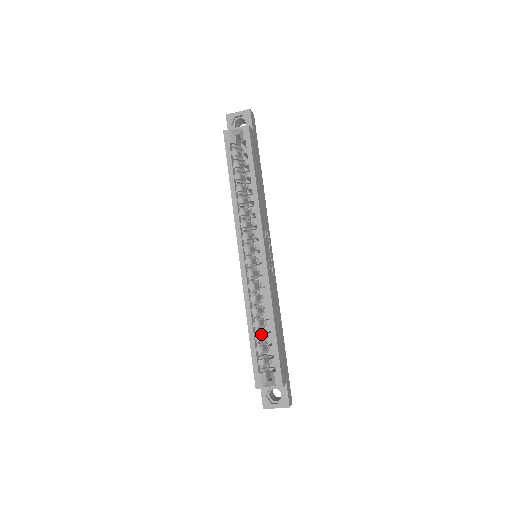
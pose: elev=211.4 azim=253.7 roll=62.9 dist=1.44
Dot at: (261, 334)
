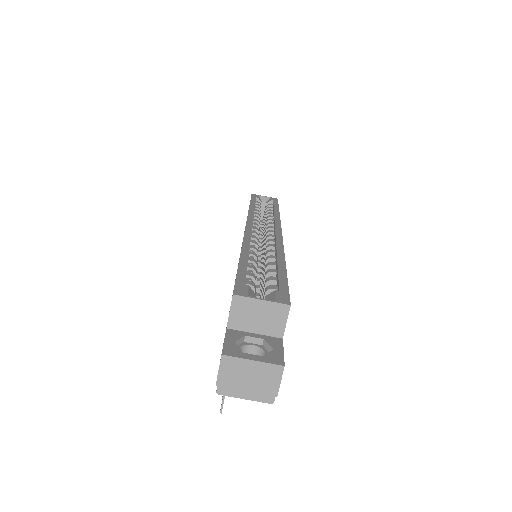
Dot at: (256, 272)
